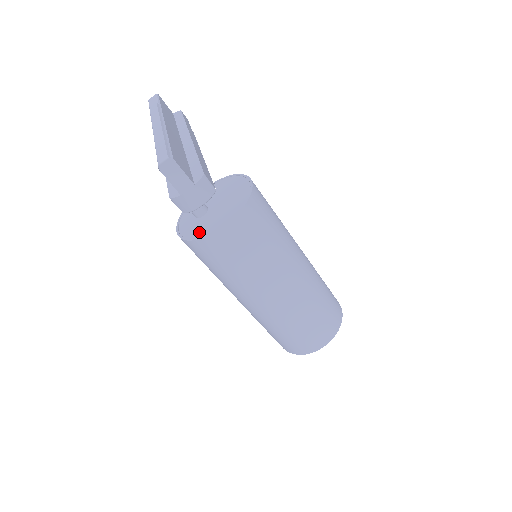
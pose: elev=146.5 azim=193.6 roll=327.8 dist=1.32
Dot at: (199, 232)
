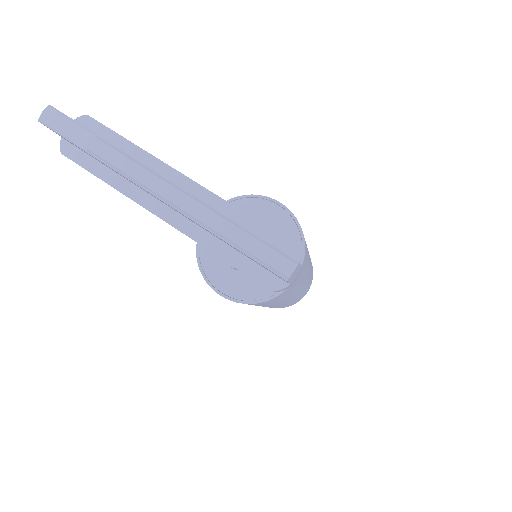
Dot at: (263, 289)
